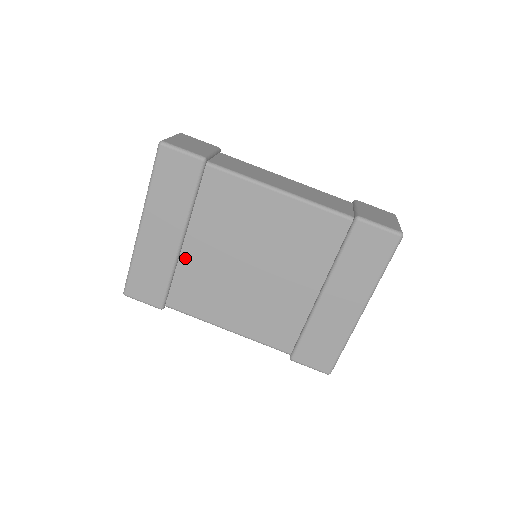
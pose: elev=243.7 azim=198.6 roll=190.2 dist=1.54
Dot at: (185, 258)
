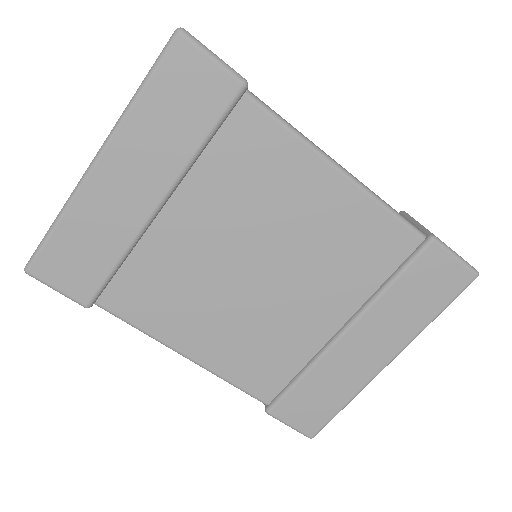
Dot at: (155, 235)
